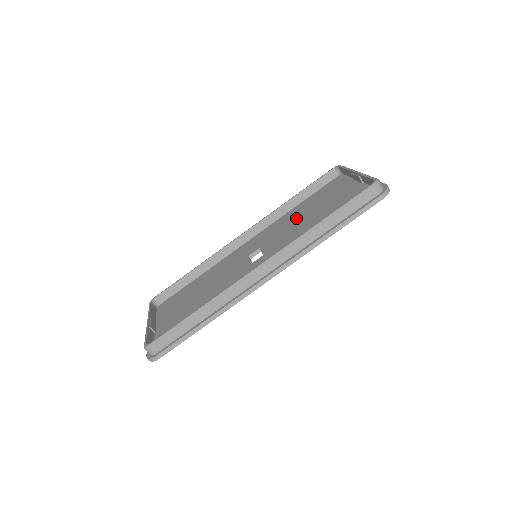
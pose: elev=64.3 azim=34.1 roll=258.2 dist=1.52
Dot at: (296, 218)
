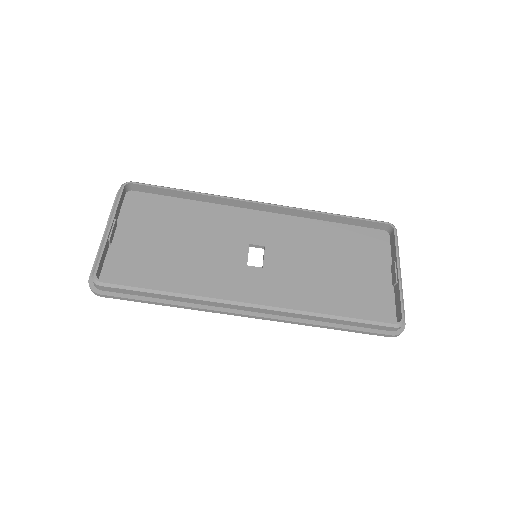
Dot at: (318, 247)
